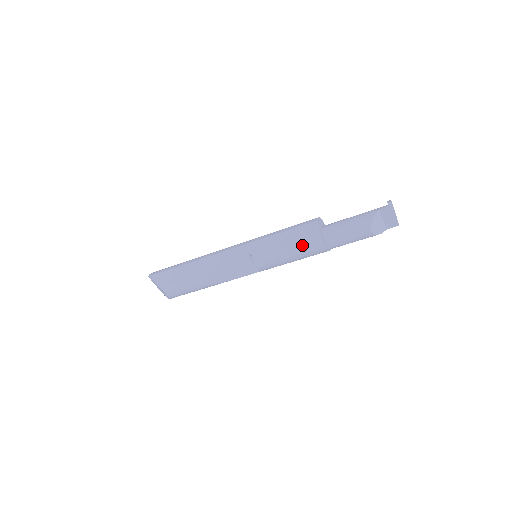
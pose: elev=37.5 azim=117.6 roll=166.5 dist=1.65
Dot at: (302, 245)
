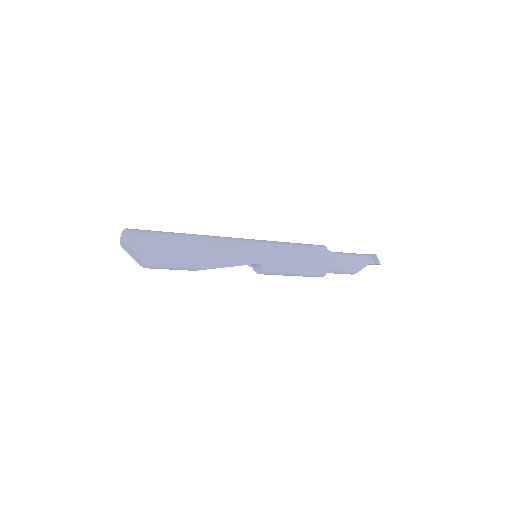
Dot at: (308, 275)
